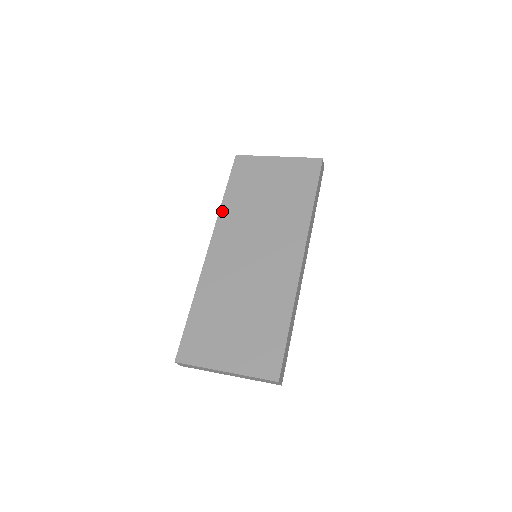
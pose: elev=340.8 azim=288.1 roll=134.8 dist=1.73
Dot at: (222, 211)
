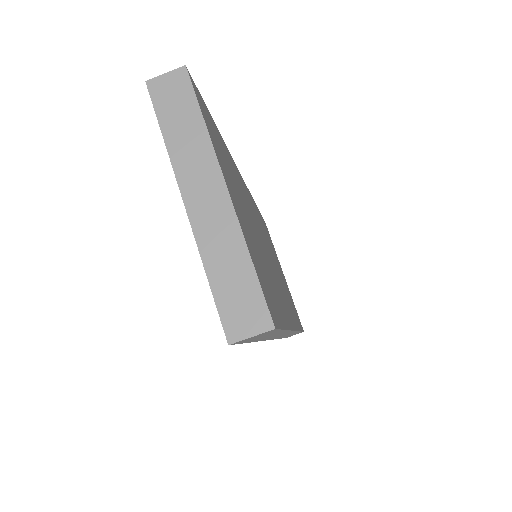
Dot at: occluded
